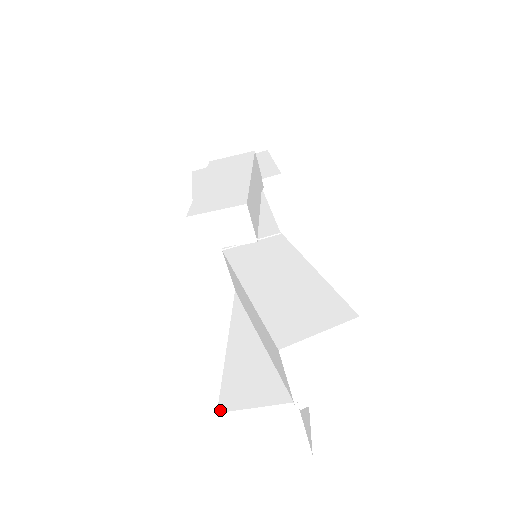
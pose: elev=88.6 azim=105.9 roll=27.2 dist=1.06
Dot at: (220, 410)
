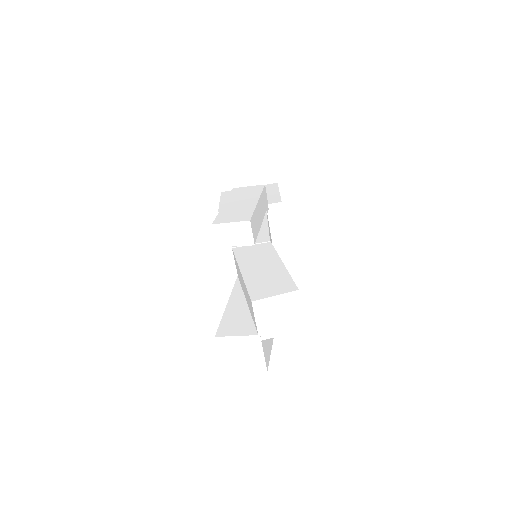
Dot at: (217, 336)
